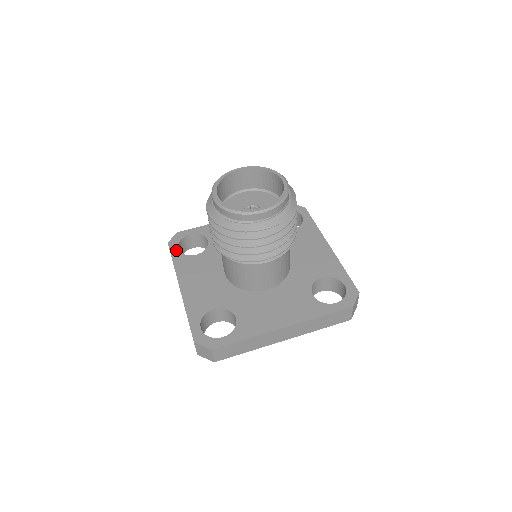
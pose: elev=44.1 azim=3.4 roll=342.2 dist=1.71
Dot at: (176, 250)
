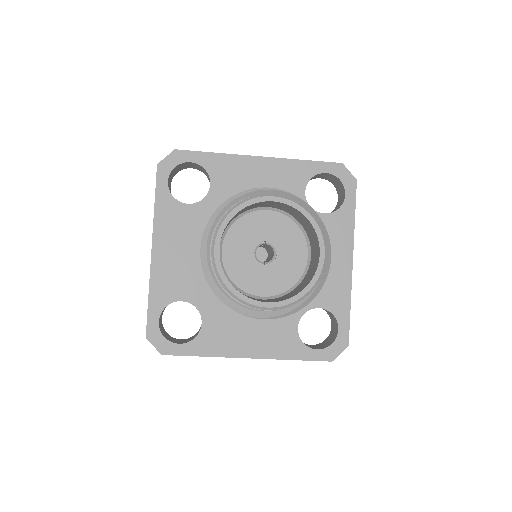
Dot at: (164, 184)
